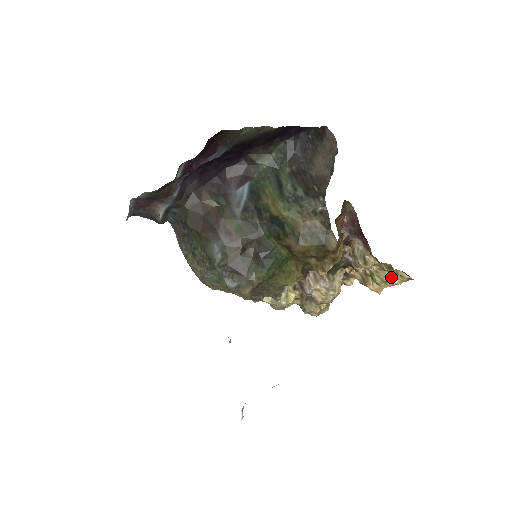
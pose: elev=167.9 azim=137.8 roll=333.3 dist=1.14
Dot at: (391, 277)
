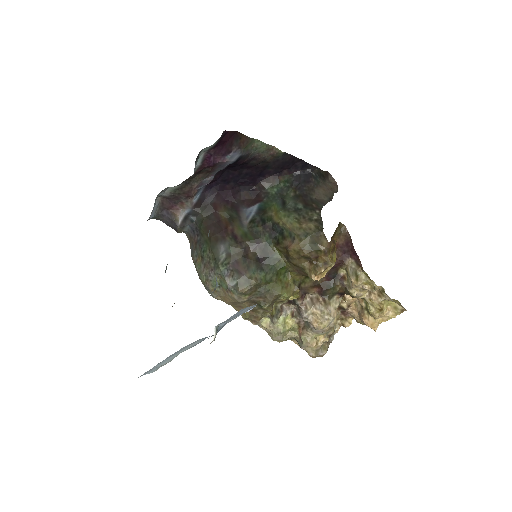
Dot at: (385, 306)
